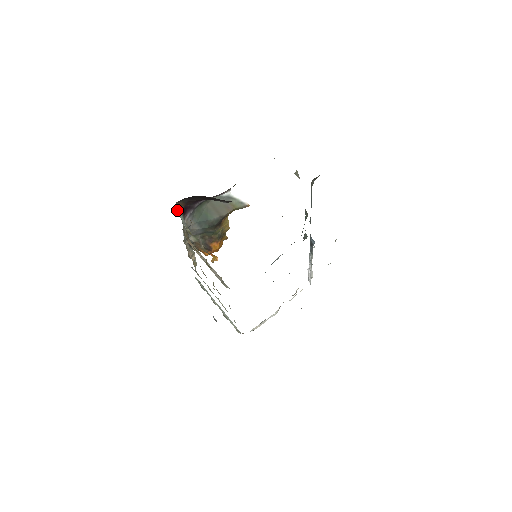
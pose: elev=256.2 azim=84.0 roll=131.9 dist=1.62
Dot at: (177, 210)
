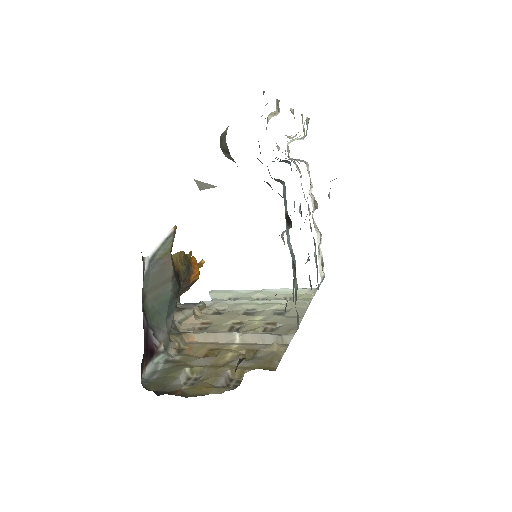
Dot at: (147, 372)
